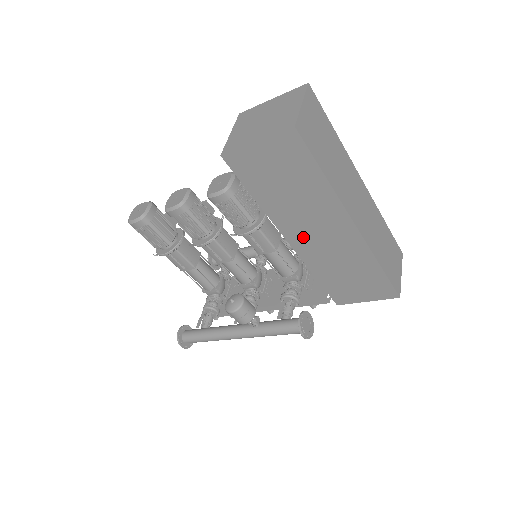
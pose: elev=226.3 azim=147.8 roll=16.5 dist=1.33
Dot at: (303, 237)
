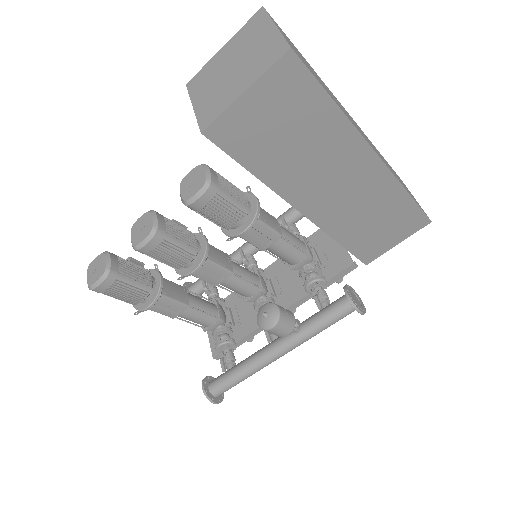
Dot at: (319, 199)
